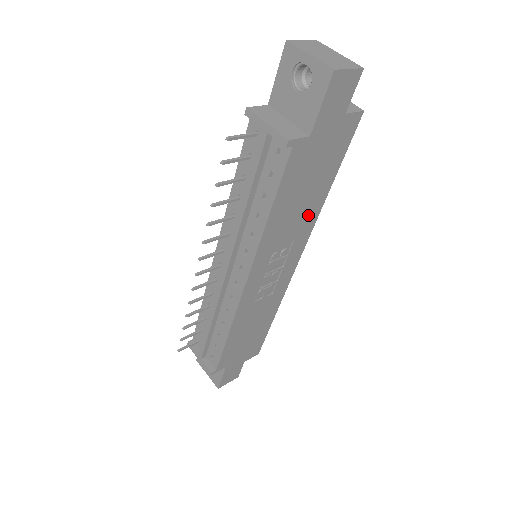
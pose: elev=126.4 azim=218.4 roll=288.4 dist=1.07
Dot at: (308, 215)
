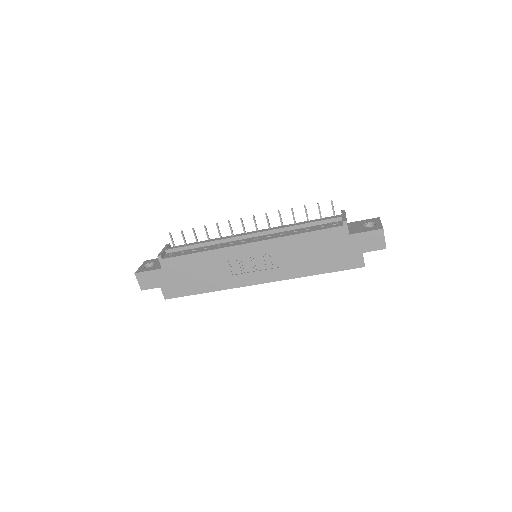
Dot at: (298, 268)
